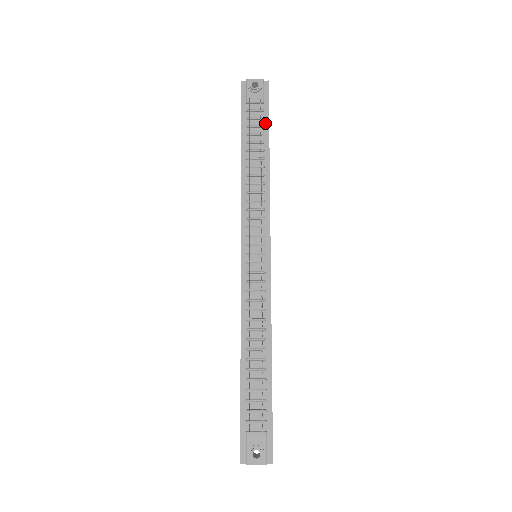
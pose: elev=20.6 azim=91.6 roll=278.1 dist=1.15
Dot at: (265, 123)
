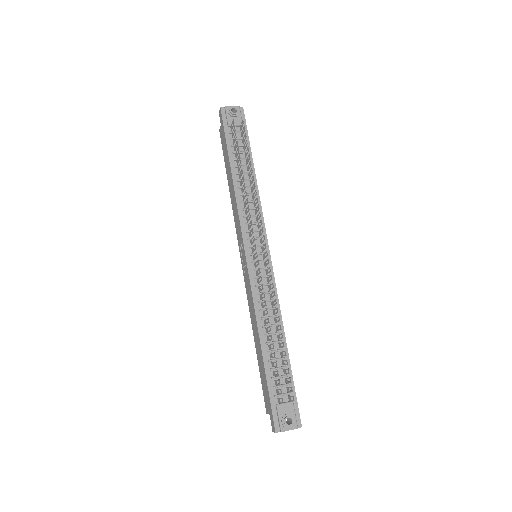
Dot at: (246, 143)
